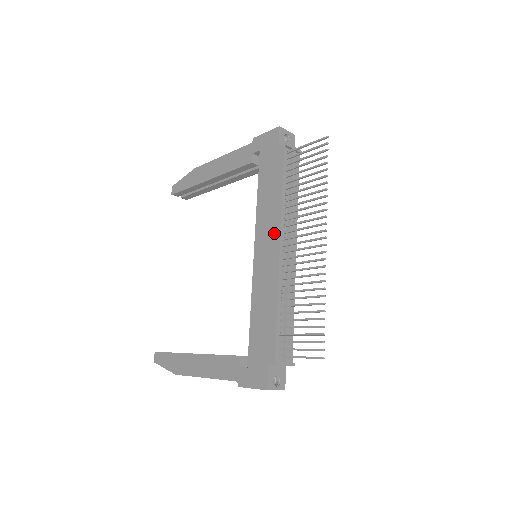
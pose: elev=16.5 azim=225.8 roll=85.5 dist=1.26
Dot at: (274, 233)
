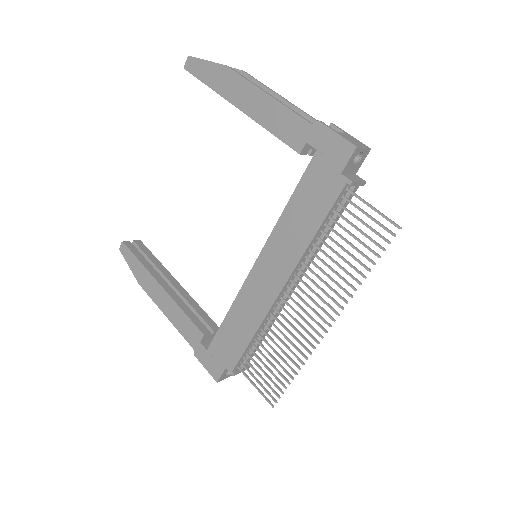
Dot at: (284, 269)
